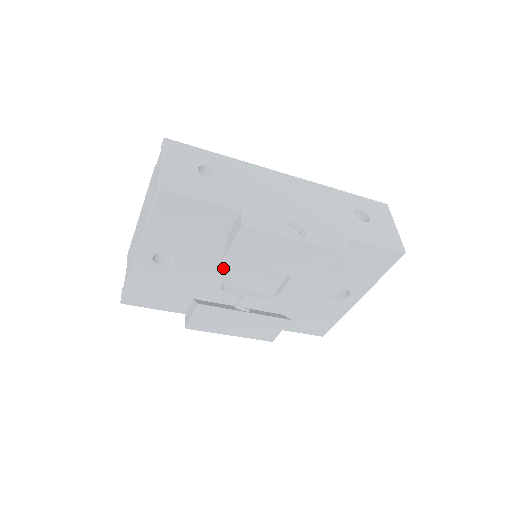
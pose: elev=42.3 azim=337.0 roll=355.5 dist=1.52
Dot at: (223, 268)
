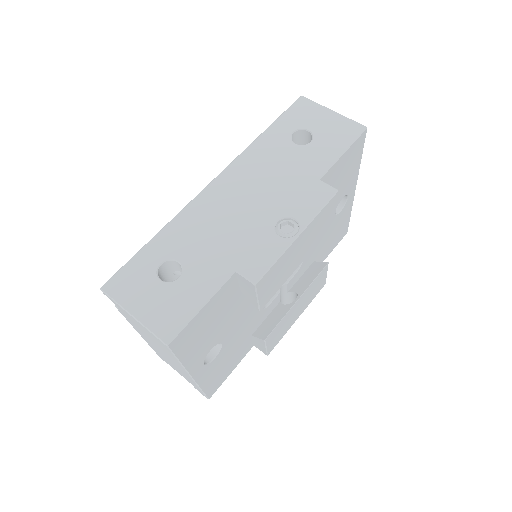
Dot at: occluded
